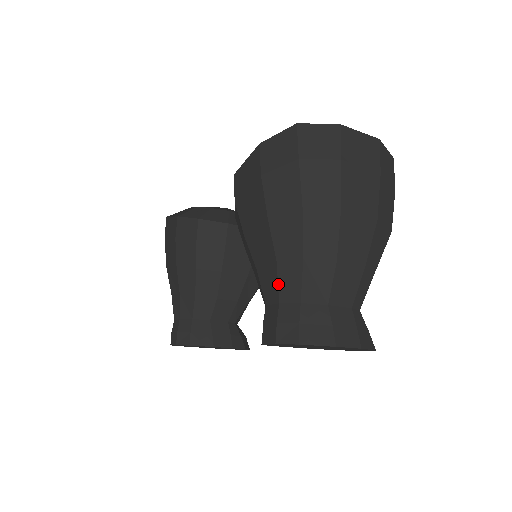
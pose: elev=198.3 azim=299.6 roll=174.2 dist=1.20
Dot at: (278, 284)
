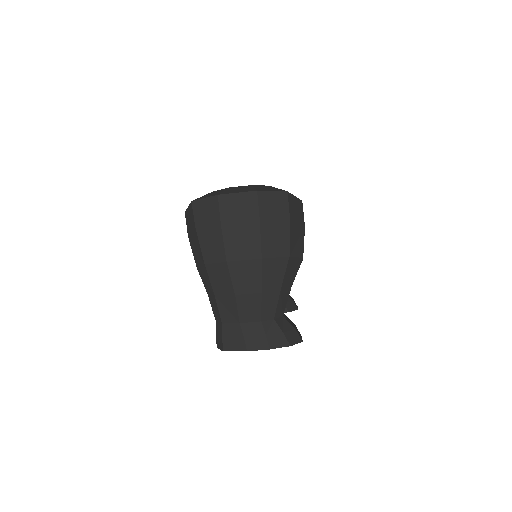
Dot at: (212, 309)
